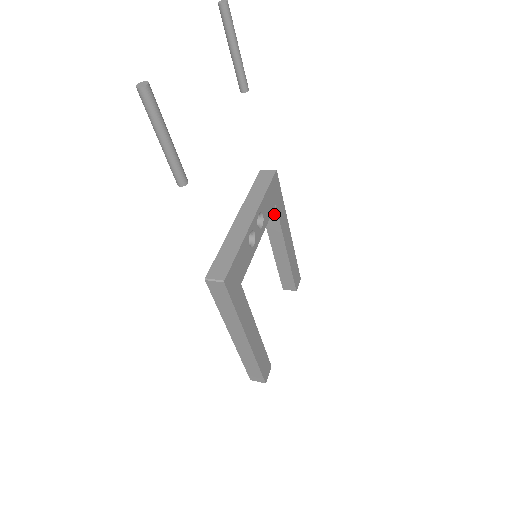
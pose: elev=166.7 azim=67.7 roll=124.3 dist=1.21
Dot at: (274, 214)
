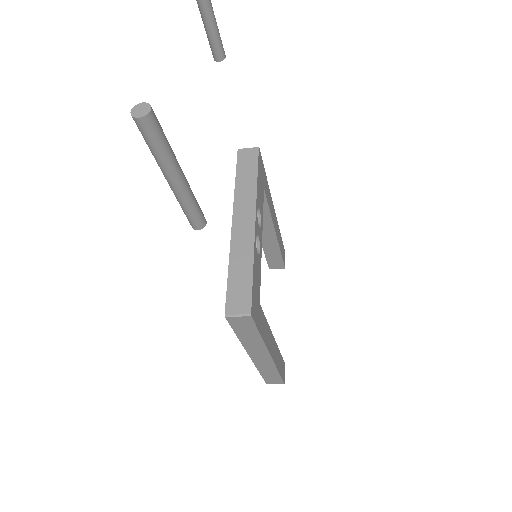
Dot at: occluded
